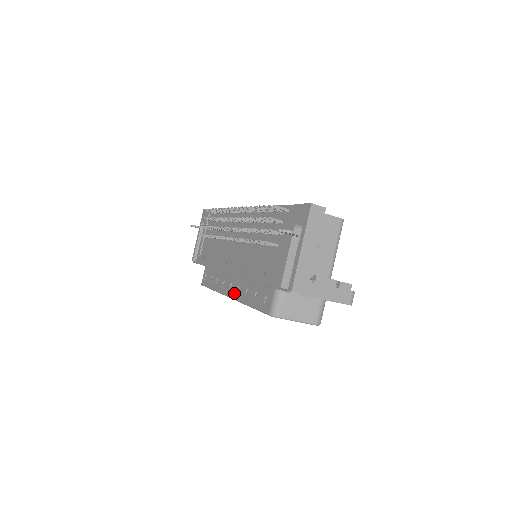
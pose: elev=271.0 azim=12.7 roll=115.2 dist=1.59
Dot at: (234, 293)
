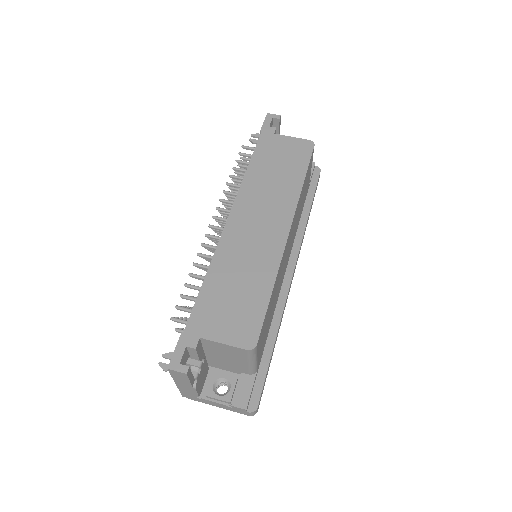
Dot at: occluded
